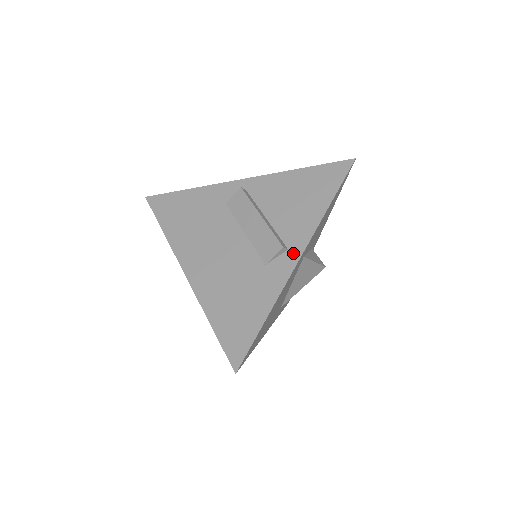
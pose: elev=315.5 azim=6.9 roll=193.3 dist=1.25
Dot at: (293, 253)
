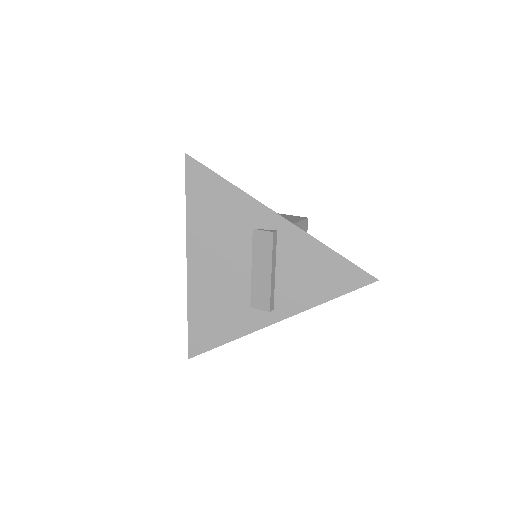
Dot at: (275, 315)
